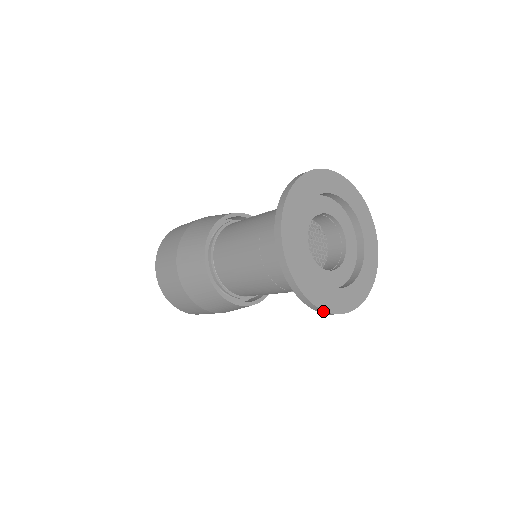
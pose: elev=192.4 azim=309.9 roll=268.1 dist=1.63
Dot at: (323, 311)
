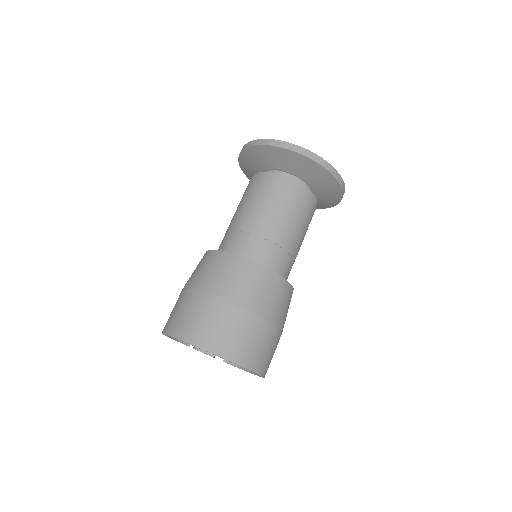
Dot at: (317, 157)
